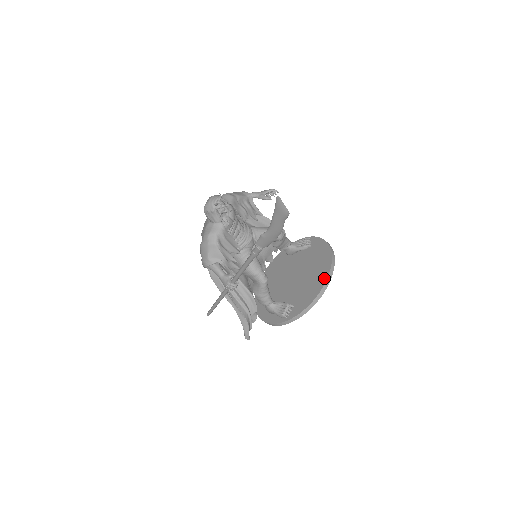
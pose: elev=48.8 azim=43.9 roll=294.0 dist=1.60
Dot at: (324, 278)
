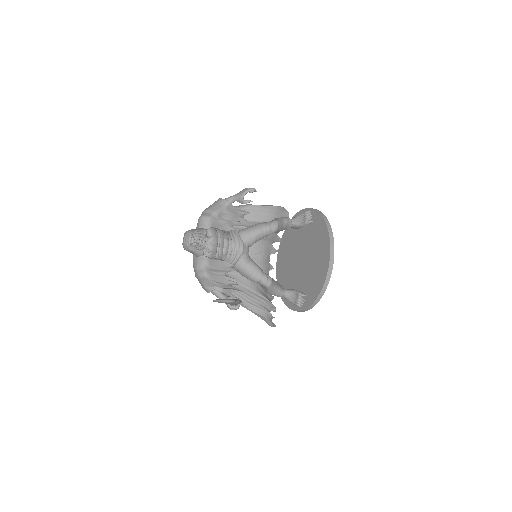
Dot at: (325, 269)
